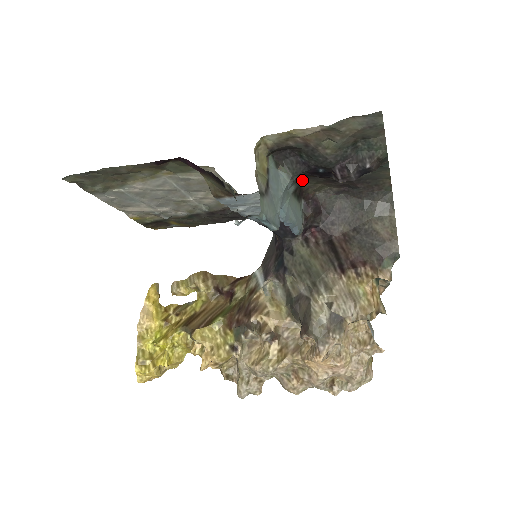
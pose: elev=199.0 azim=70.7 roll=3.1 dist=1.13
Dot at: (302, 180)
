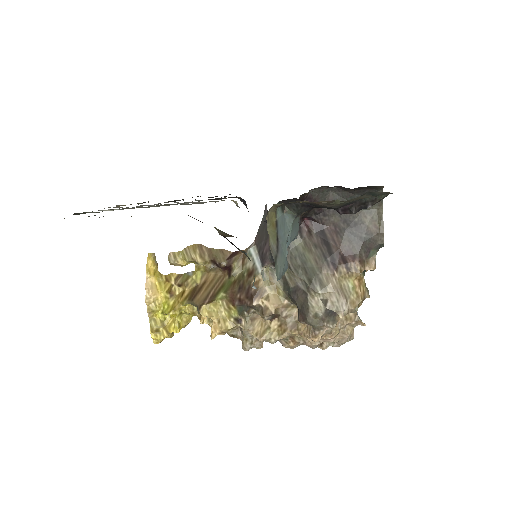
Dot at: occluded
